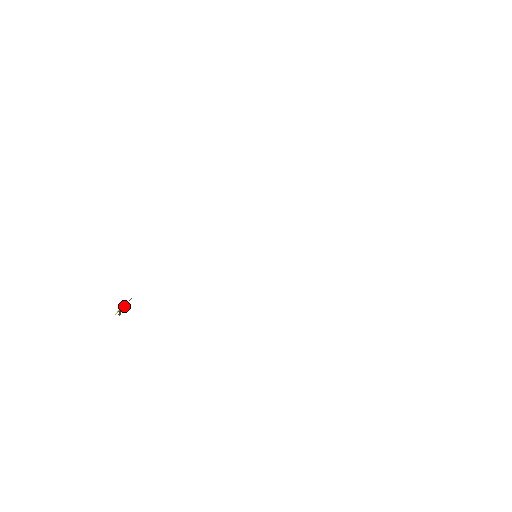
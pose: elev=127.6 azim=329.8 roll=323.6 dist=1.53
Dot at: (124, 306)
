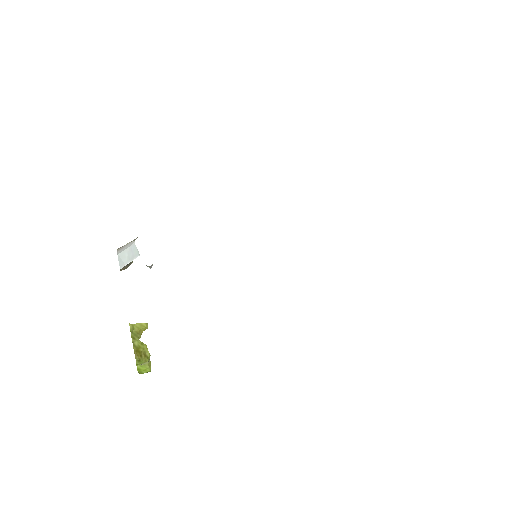
Dot at: occluded
